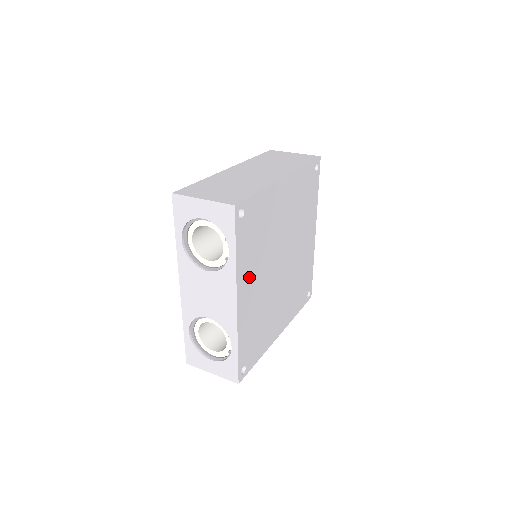
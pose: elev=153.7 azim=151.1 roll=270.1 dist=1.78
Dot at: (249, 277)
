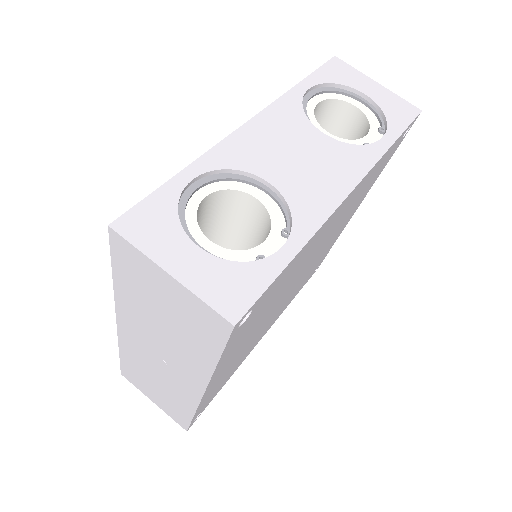
Dot at: (347, 203)
